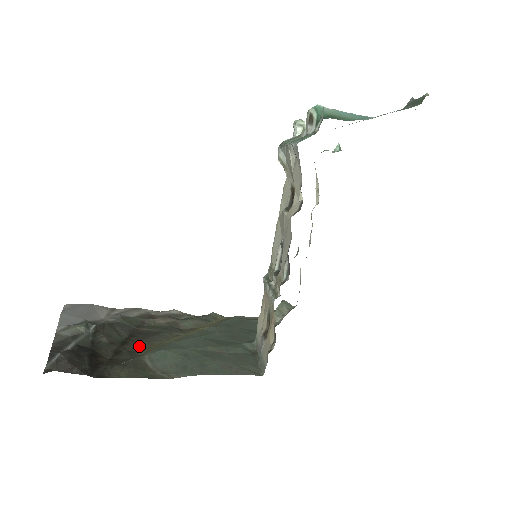
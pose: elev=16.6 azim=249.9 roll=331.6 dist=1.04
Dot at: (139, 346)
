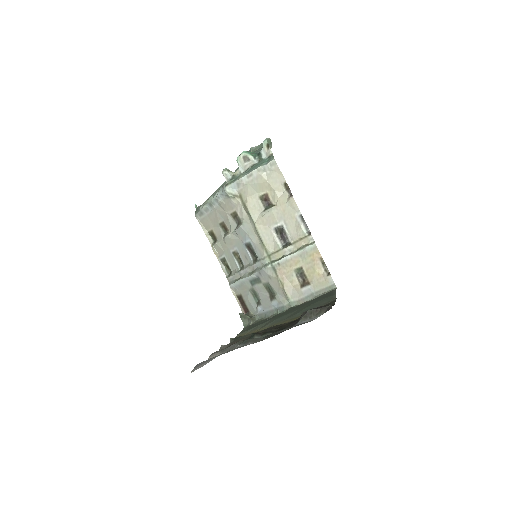
Dot at: occluded
